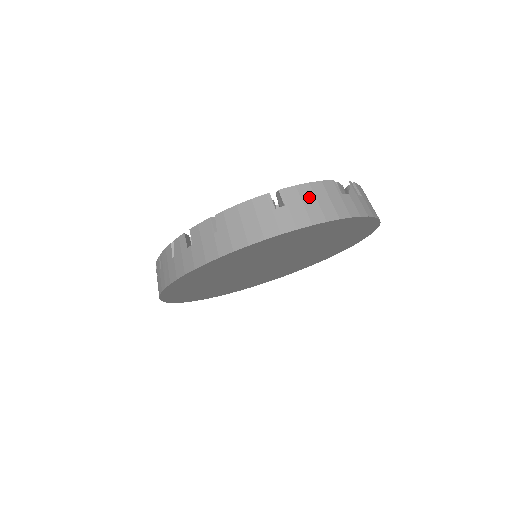
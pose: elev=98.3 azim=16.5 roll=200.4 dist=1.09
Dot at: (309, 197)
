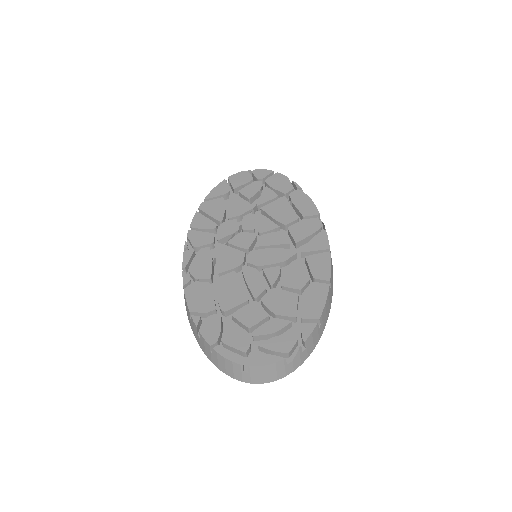
Dot at: (264, 372)
